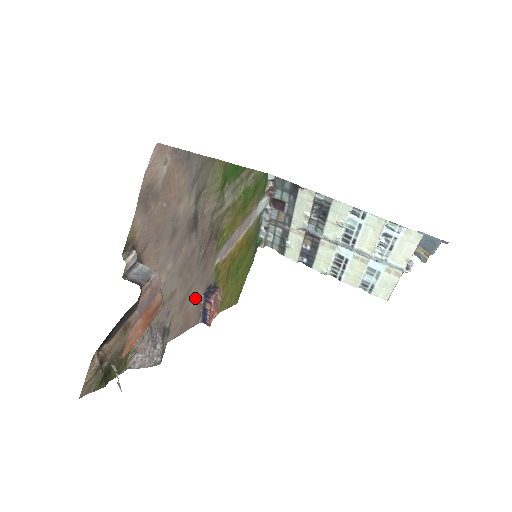
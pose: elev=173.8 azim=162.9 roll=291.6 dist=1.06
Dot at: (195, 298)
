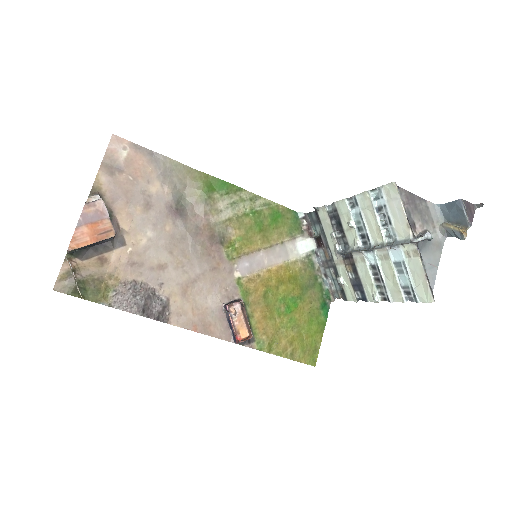
Dot at: (210, 299)
